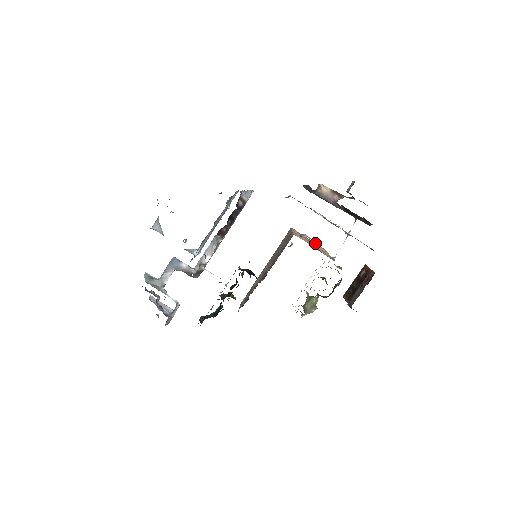
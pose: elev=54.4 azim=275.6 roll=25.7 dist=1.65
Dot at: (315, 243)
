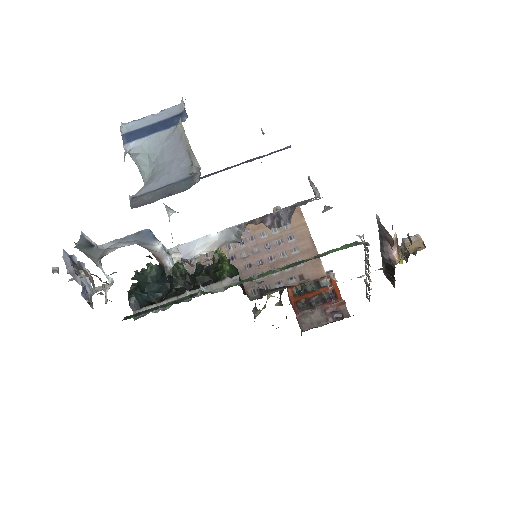
Dot at: occluded
